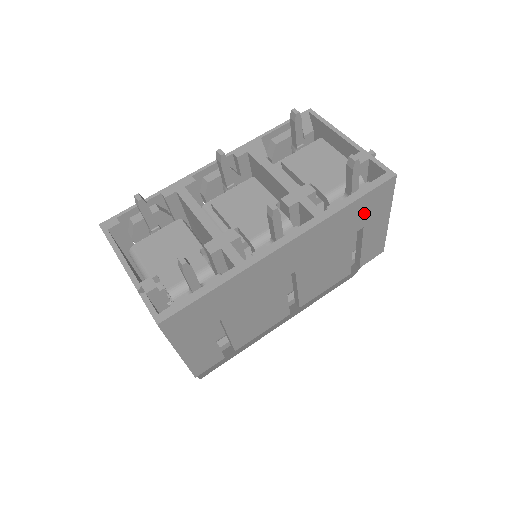
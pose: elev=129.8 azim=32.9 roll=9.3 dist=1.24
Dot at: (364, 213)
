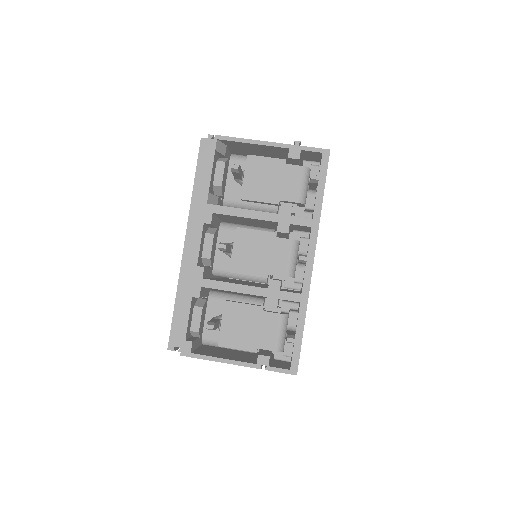
Dot at: occluded
